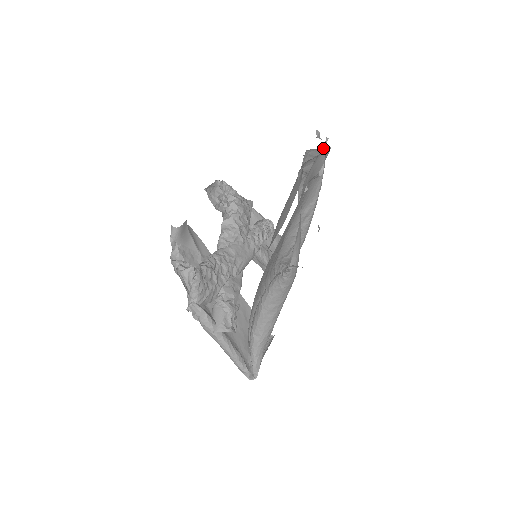
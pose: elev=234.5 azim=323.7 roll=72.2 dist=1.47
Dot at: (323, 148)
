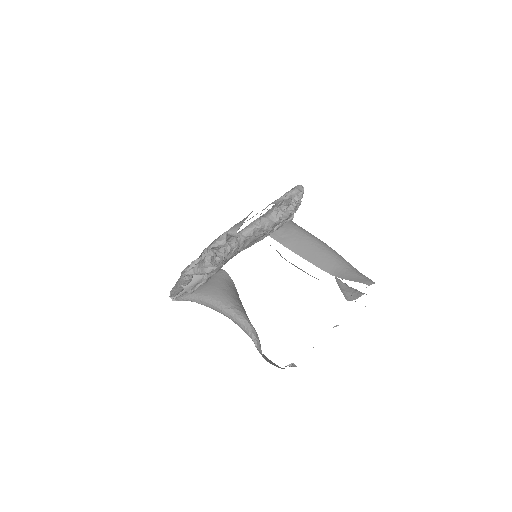
Dot at: occluded
